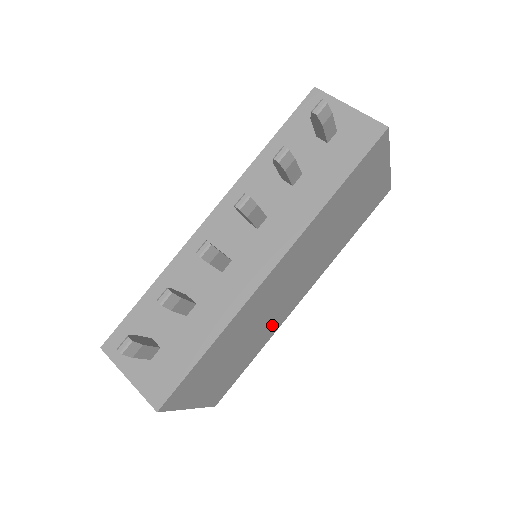
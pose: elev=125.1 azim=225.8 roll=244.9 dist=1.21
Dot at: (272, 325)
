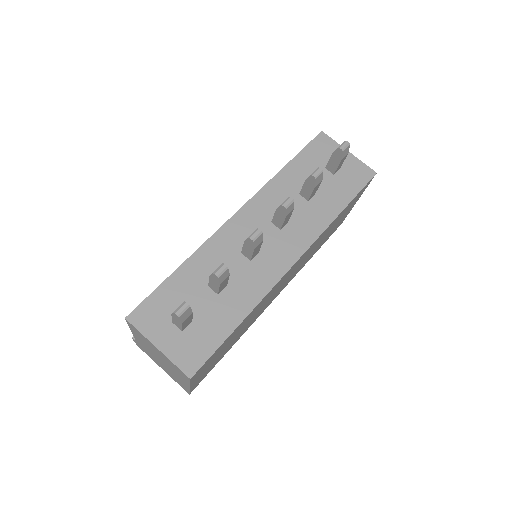
Dot at: (253, 320)
